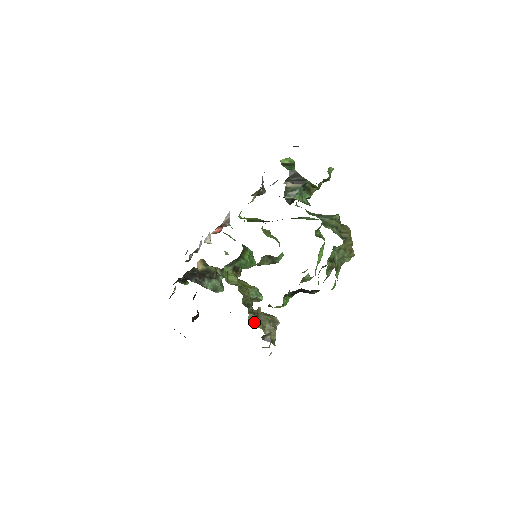
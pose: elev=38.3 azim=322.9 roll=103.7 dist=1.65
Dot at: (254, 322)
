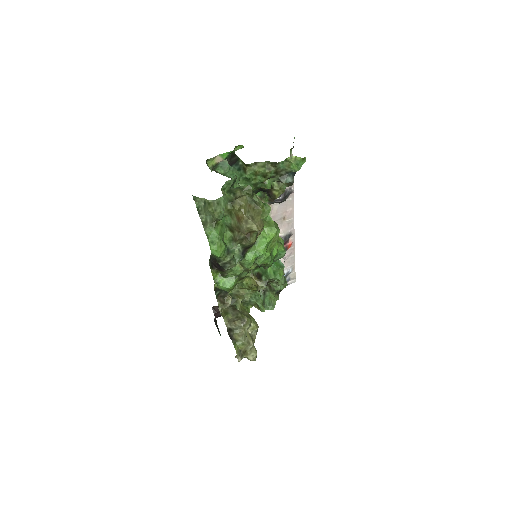
Dot at: (224, 312)
